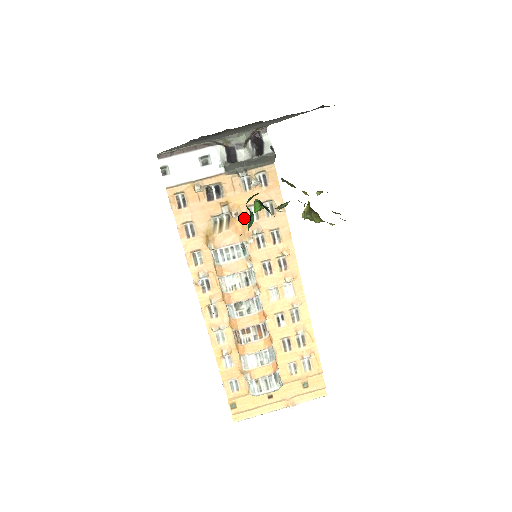
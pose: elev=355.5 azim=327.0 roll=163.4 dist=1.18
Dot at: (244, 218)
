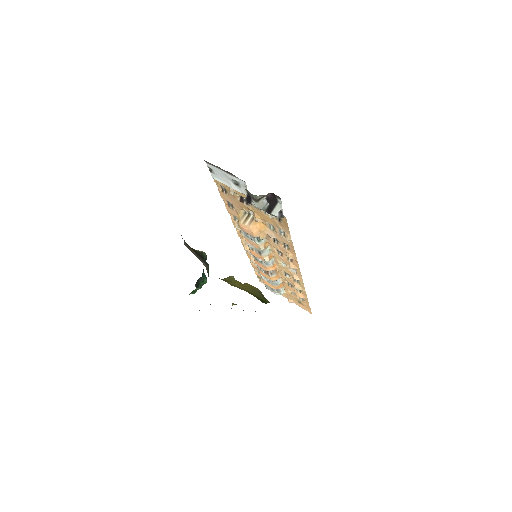
Dot at: (264, 224)
